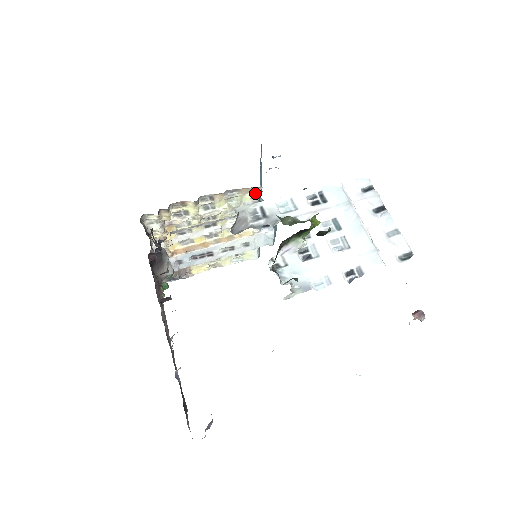
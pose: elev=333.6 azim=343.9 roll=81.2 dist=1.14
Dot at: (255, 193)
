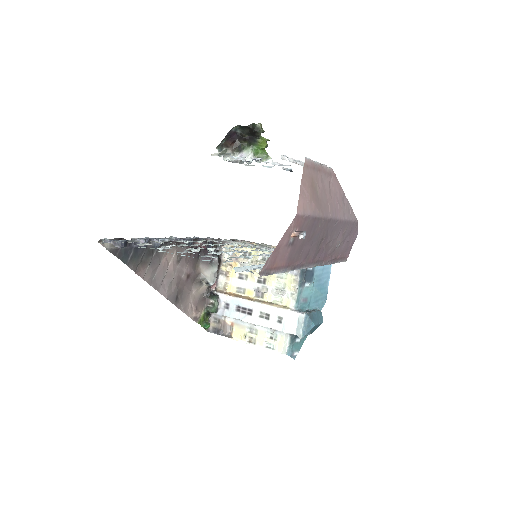
Dot at: occluded
